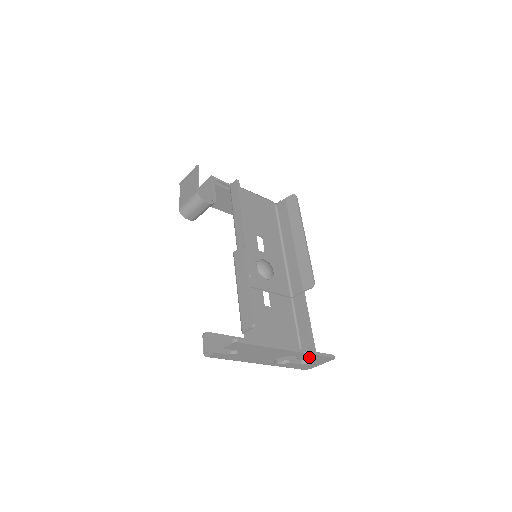
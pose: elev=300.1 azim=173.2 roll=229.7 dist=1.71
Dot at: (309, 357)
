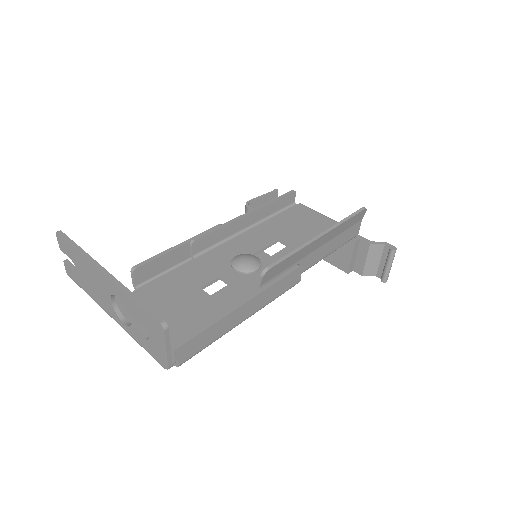
Dot at: (134, 308)
